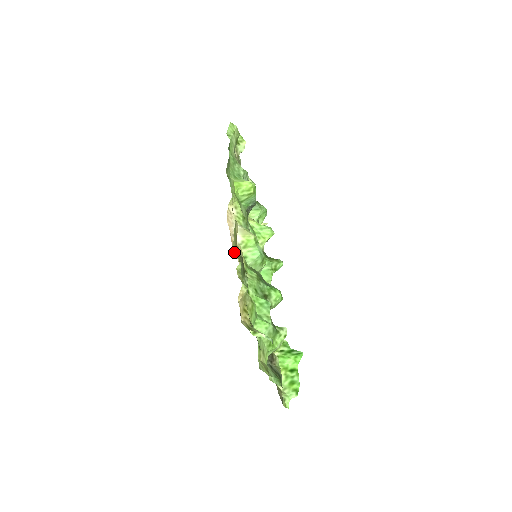
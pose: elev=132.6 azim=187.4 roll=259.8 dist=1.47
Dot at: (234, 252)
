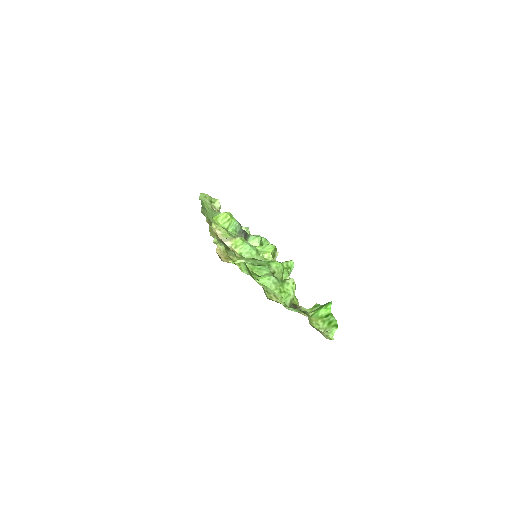
Dot at: occluded
